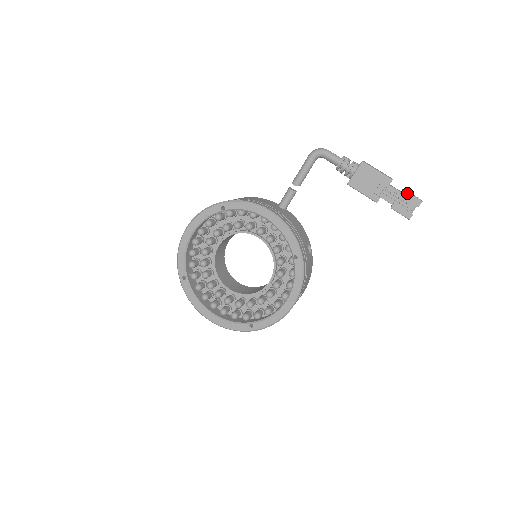
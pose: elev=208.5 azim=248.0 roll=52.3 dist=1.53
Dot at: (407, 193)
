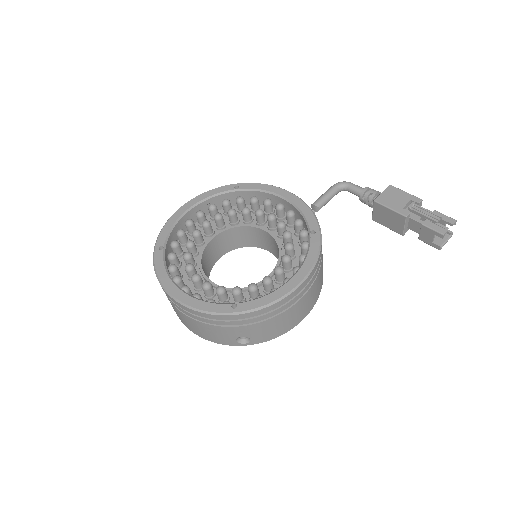
Dot at: (439, 212)
